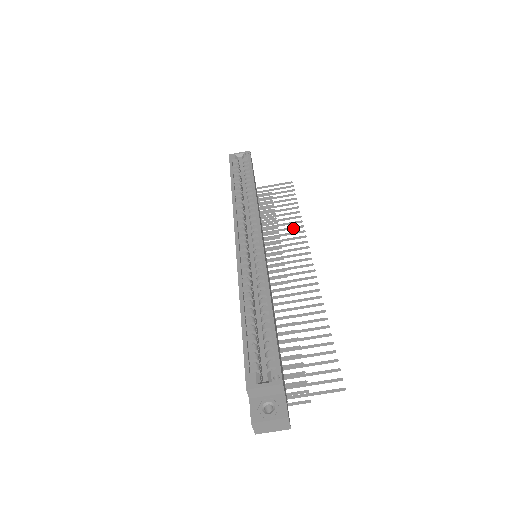
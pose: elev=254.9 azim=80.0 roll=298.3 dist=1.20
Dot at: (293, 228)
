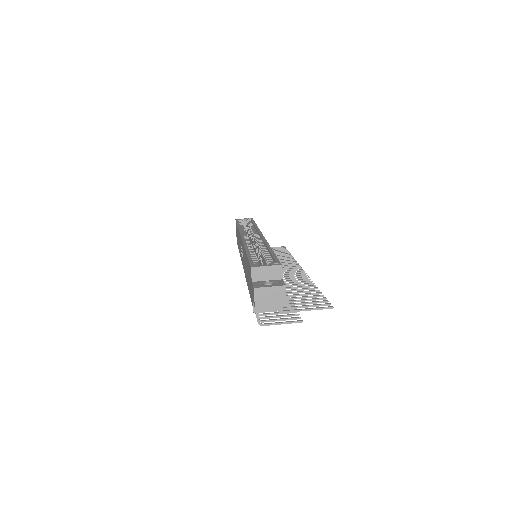
Dot at: occluded
